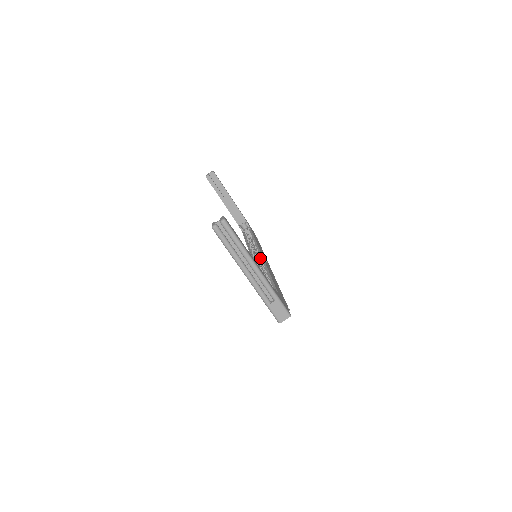
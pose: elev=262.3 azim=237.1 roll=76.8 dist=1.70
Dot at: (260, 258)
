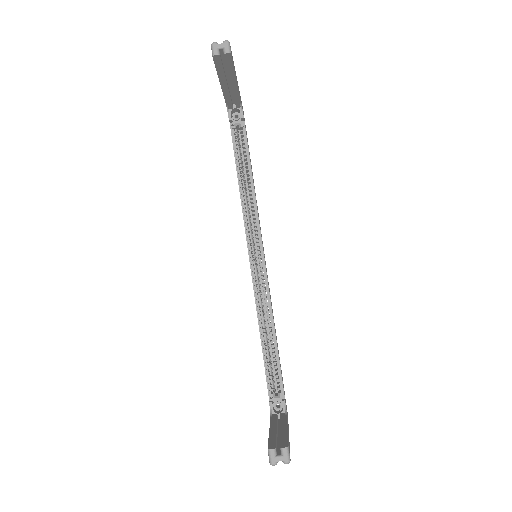
Dot at: (261, 266)
